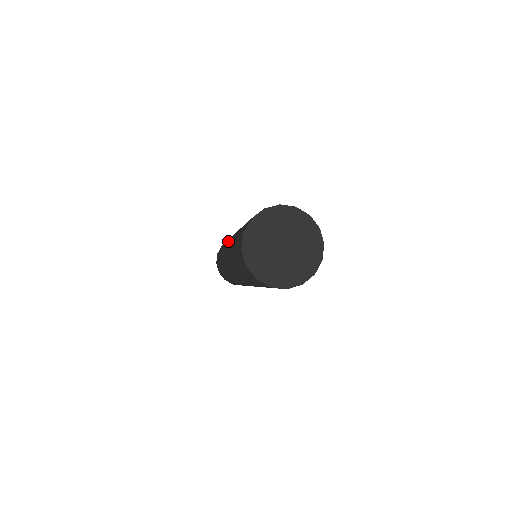
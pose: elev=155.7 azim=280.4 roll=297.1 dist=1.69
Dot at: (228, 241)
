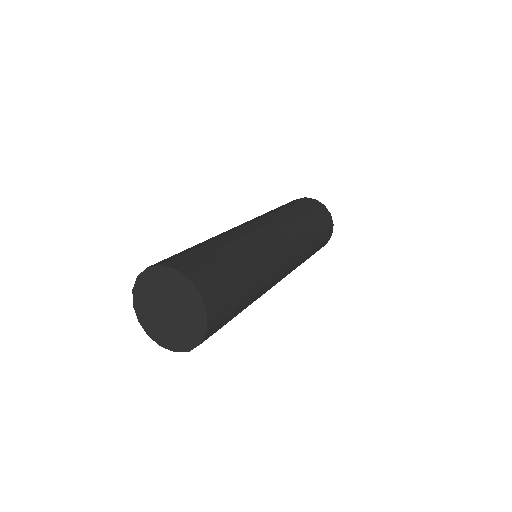
Dot at: (256, 218)
